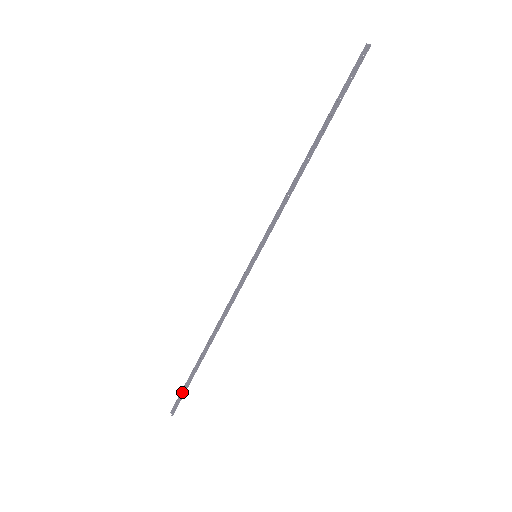
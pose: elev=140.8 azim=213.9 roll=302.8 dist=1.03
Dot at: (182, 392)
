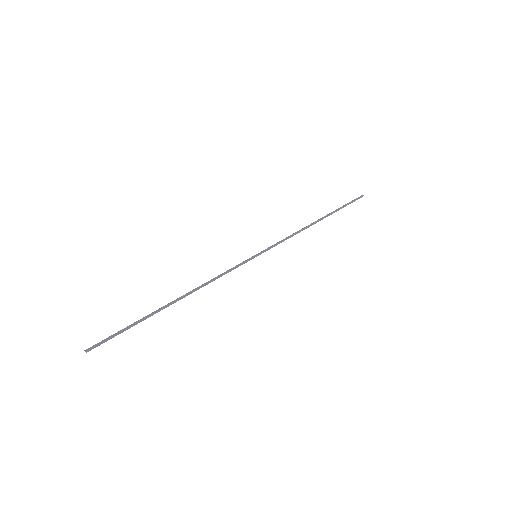
Dot at: (117, 333)
